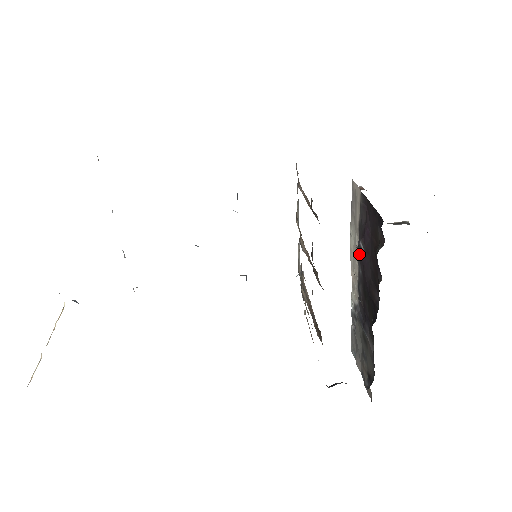
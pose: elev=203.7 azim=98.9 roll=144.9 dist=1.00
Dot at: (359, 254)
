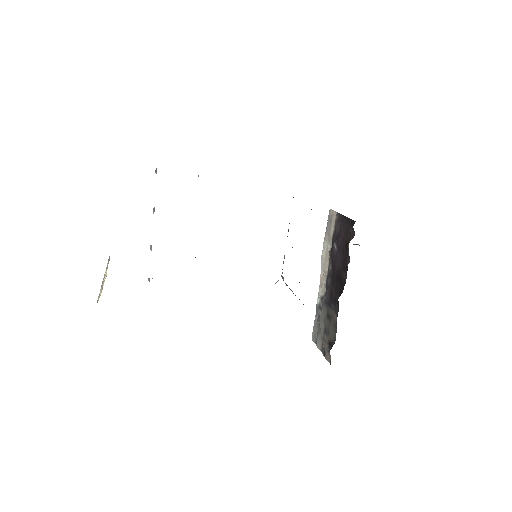
Dot at: (332, 252)
